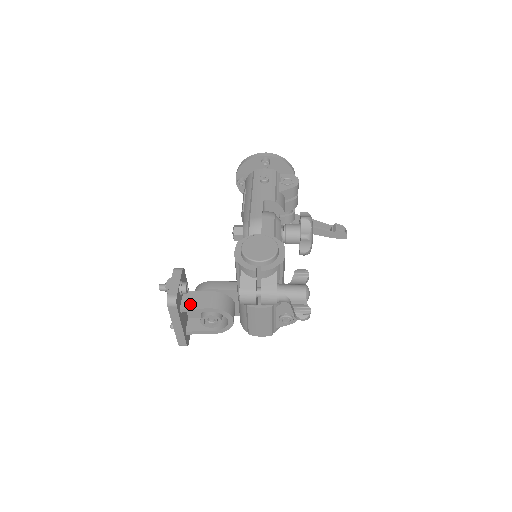
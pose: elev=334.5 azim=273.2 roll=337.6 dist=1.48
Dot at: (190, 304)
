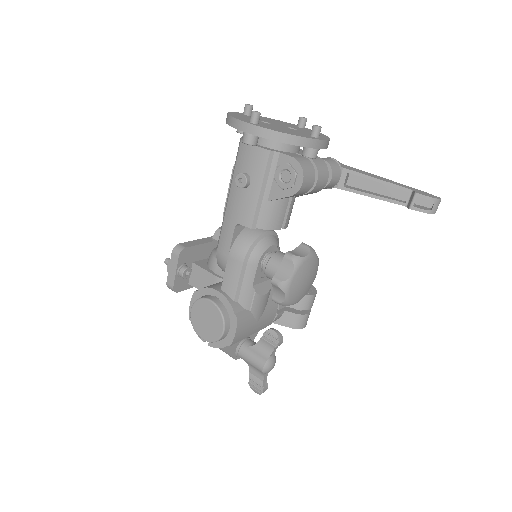
Dot at: (196, 283)
